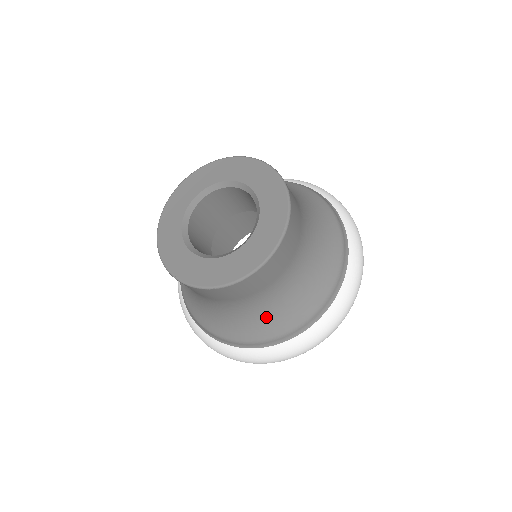
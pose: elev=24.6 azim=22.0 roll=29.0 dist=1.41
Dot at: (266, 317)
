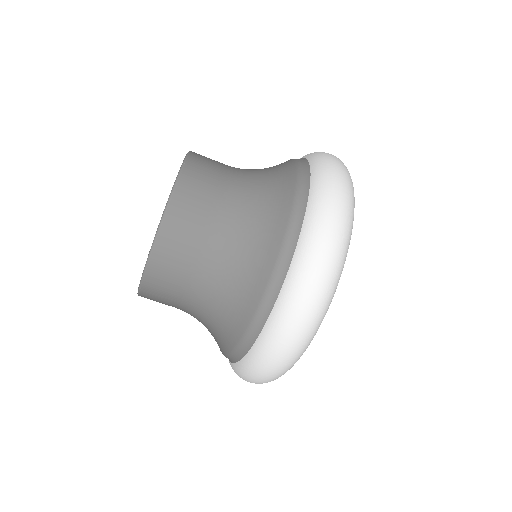
Dot at: (224, 312)
